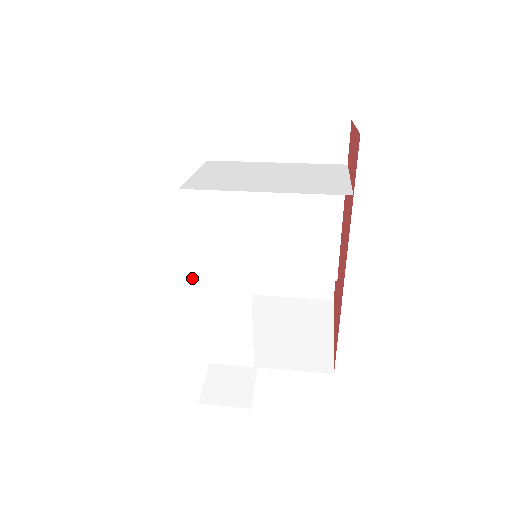
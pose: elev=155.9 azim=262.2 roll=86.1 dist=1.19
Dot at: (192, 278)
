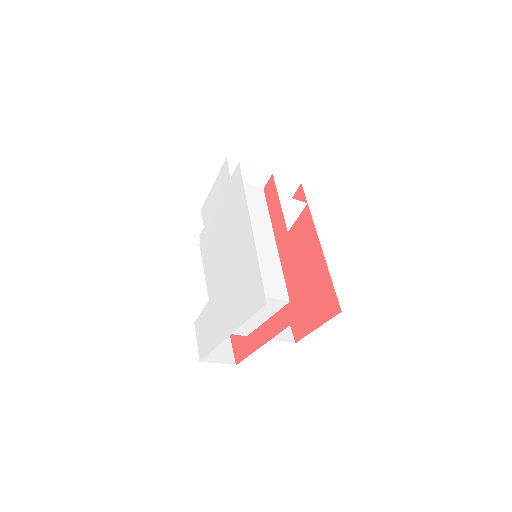
Dot at: (239, 224)
